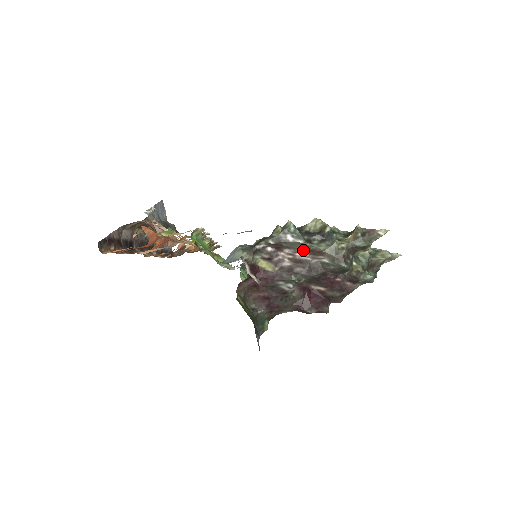
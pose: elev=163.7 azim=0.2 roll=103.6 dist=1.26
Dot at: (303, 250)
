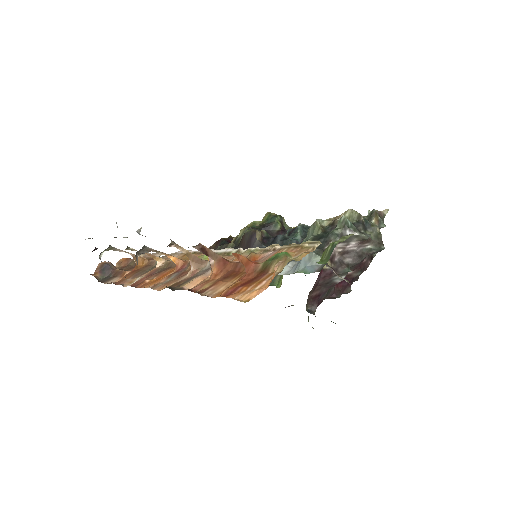
Dot at: (355, 241)
